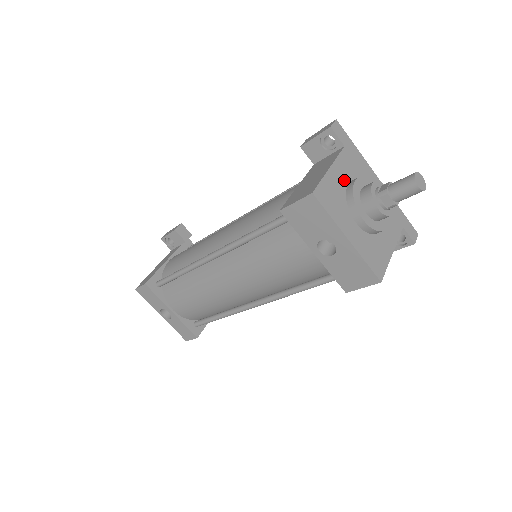
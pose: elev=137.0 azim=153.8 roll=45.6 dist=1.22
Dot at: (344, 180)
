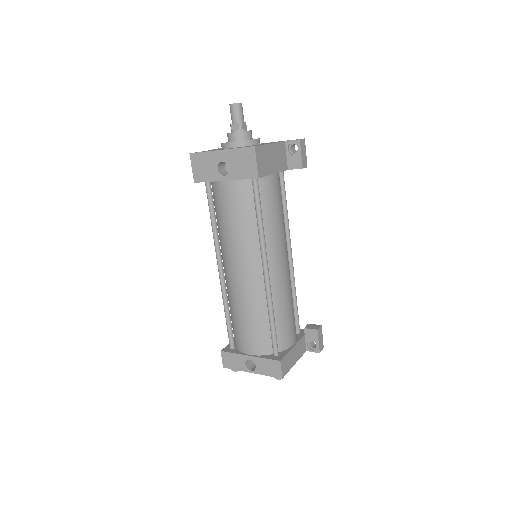
Dot at: occluded
